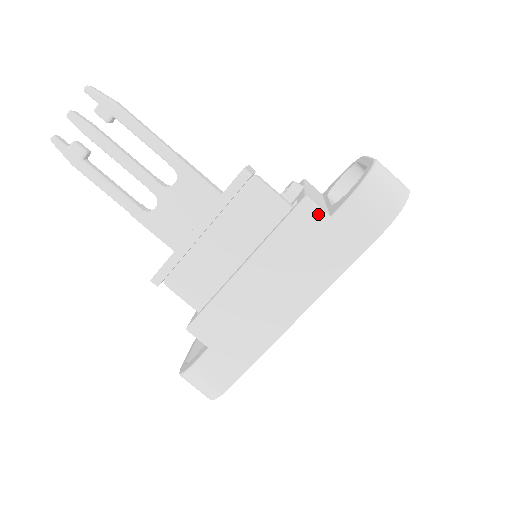
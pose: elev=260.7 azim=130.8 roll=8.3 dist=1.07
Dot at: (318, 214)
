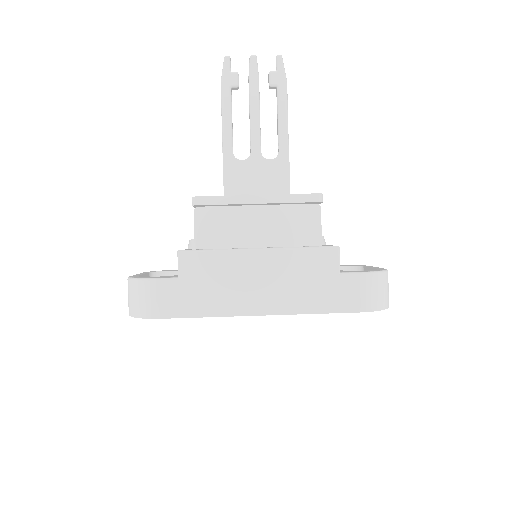
Dot at: (336, 263)
